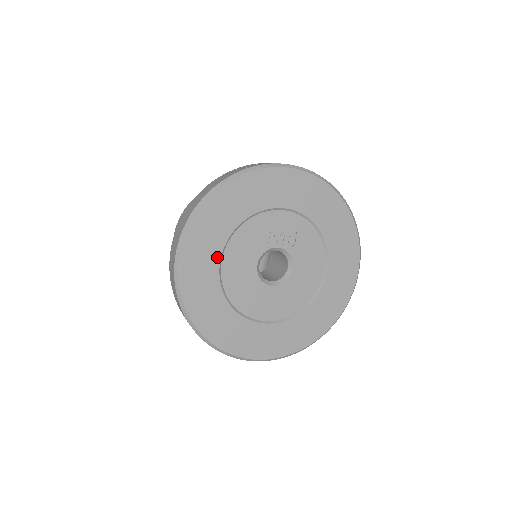
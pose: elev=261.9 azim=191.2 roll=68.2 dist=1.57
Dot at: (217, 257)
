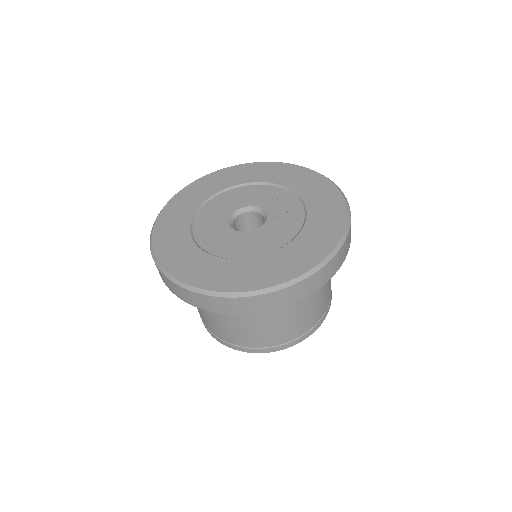
Dot at: (230, 185)
